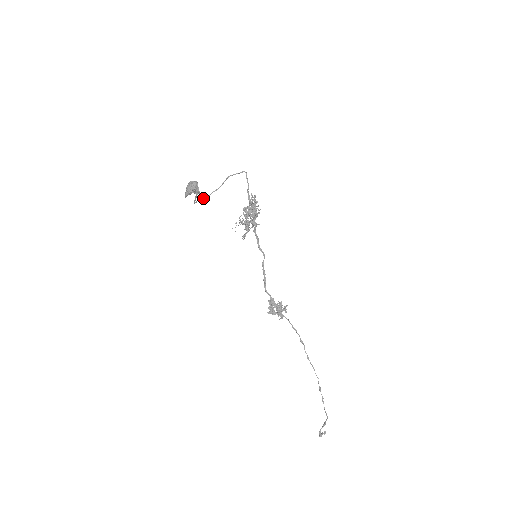
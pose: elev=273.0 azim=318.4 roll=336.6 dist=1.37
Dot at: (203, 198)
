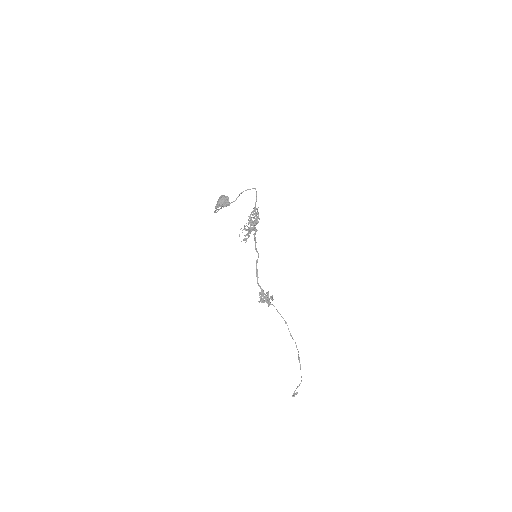
Dot at: occluded
